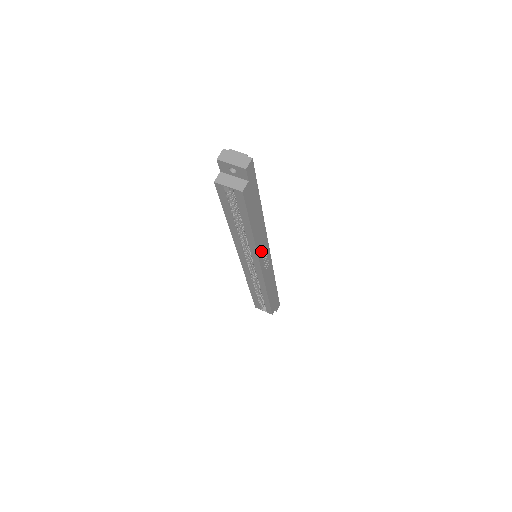
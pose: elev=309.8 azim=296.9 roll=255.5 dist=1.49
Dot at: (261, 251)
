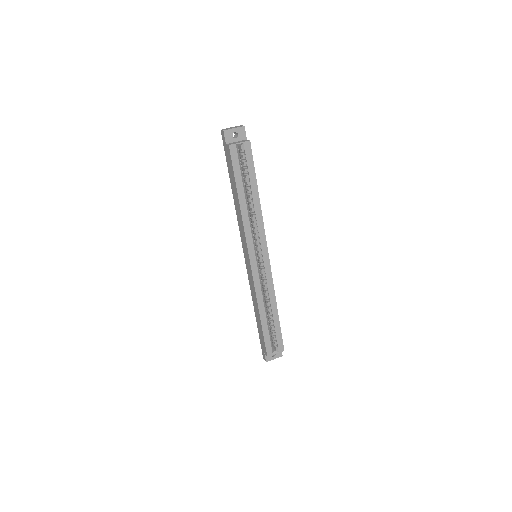
Dot at: occluded
